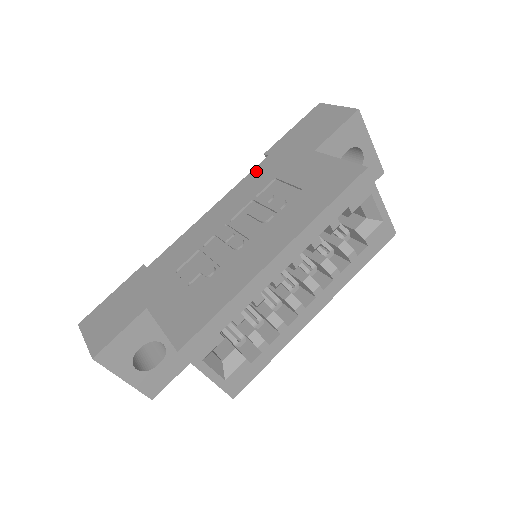
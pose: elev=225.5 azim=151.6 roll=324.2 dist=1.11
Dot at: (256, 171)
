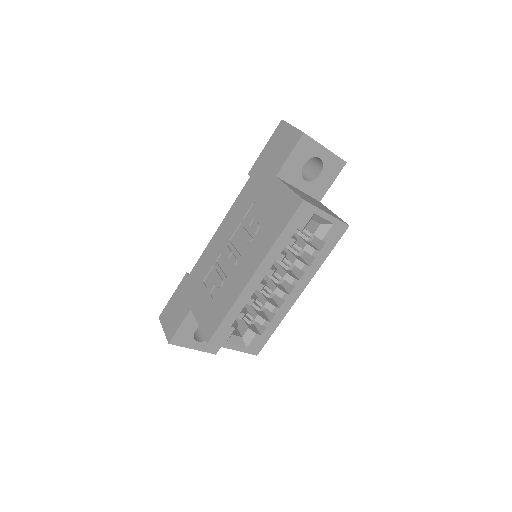
Dot at: (243, 193)
